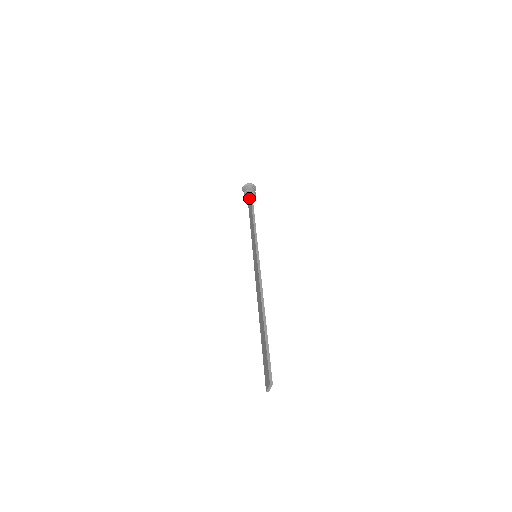
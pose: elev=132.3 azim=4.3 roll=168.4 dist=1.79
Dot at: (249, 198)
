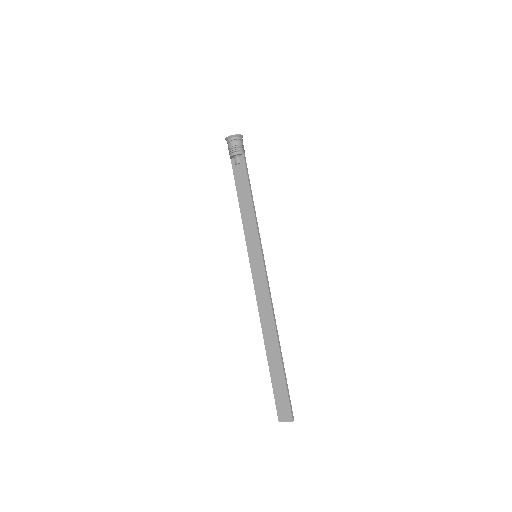
Dot at: (240, 159)
